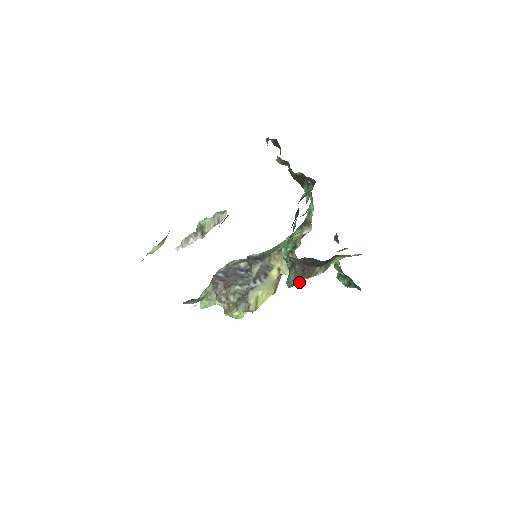
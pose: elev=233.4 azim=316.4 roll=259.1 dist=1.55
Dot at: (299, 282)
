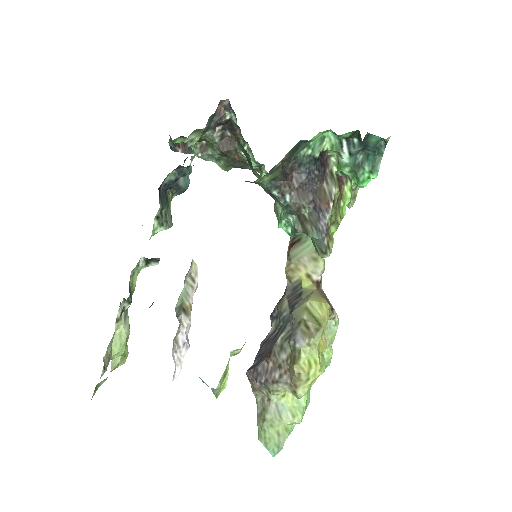
Dot at: (331, 238)
